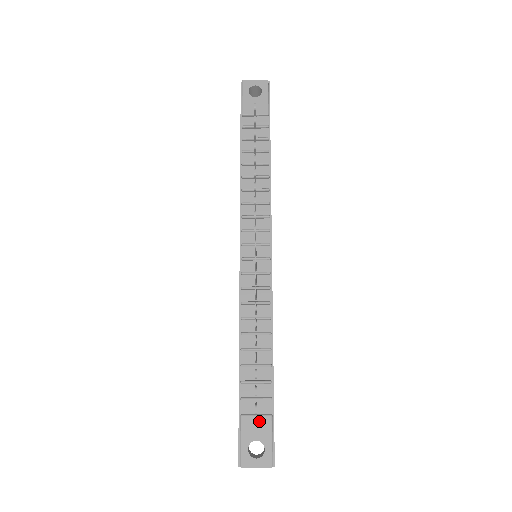
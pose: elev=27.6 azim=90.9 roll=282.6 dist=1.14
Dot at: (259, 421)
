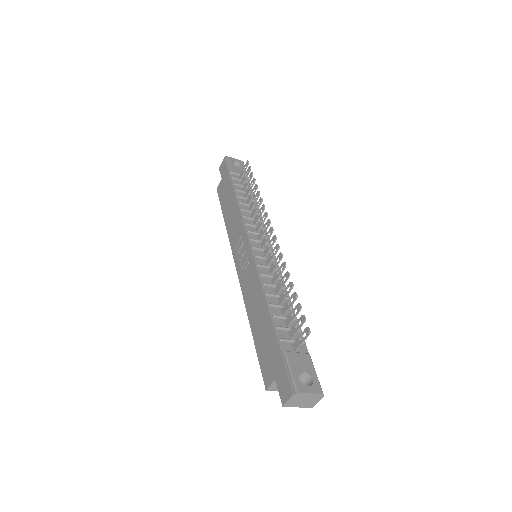
Dot at: (301, 357)
